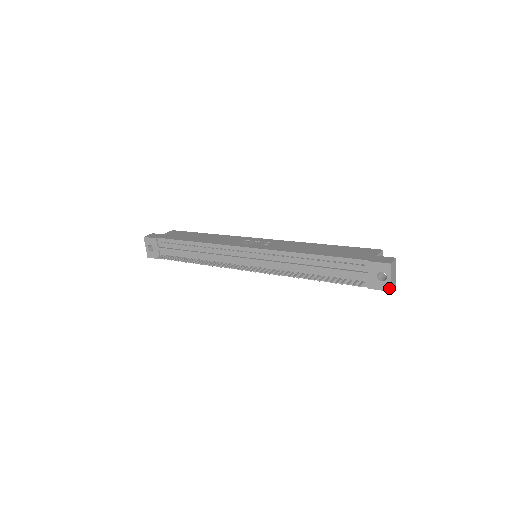
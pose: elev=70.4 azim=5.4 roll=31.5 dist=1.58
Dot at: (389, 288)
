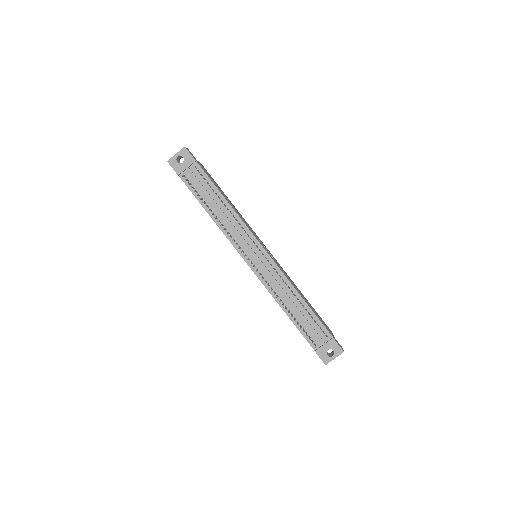
Dot at: (327, 362)
